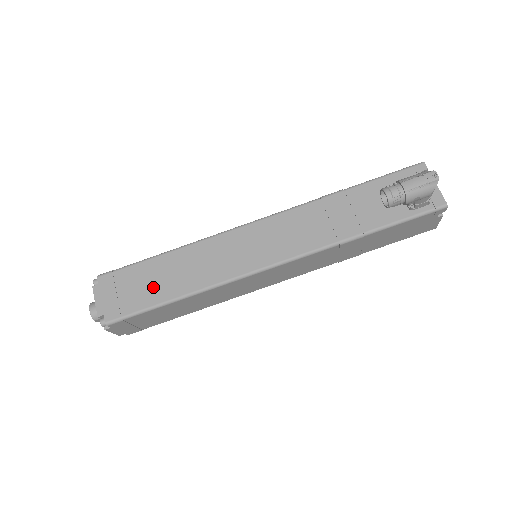
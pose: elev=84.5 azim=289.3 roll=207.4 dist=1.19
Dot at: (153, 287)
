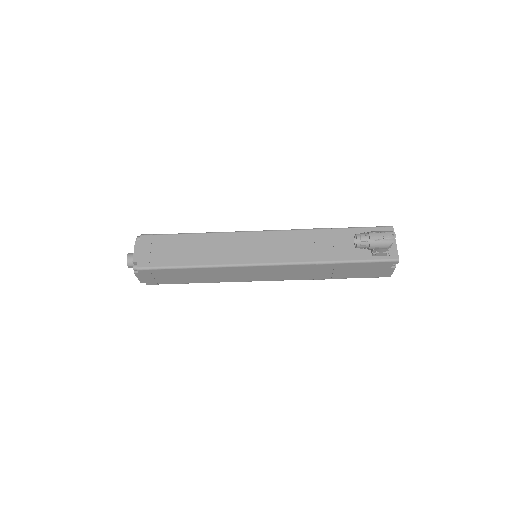
Dot at: (178, 254)
